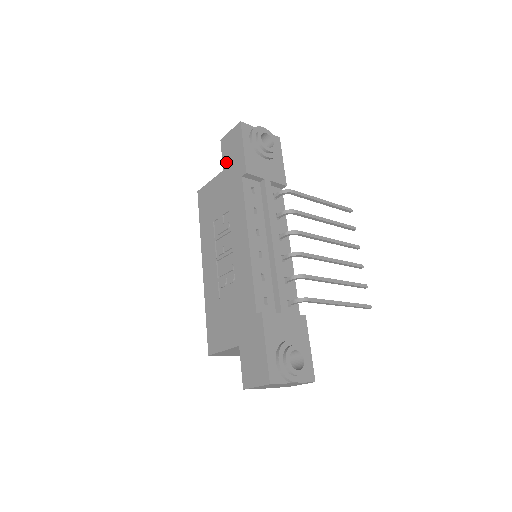
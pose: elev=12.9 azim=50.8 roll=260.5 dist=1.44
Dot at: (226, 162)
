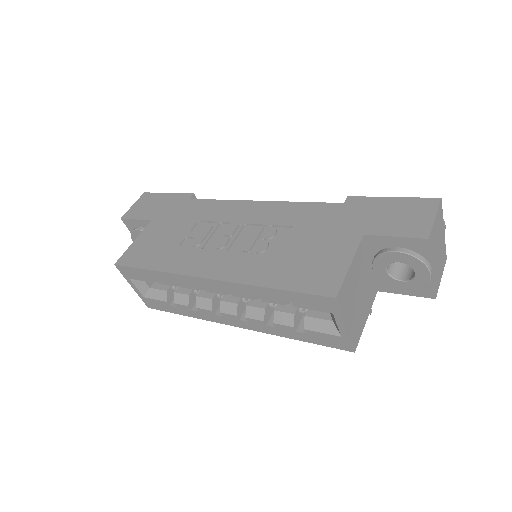
Dot at: (150, 214)
